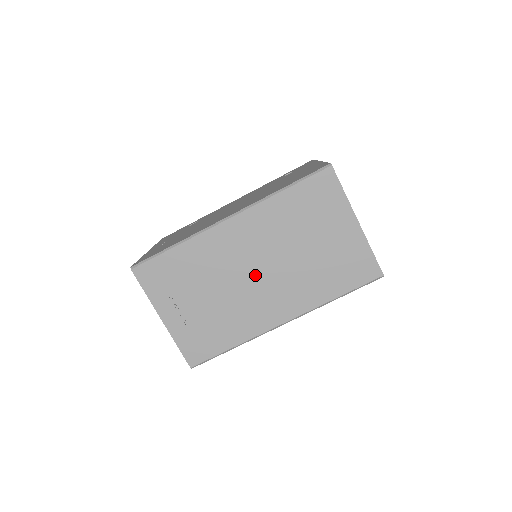
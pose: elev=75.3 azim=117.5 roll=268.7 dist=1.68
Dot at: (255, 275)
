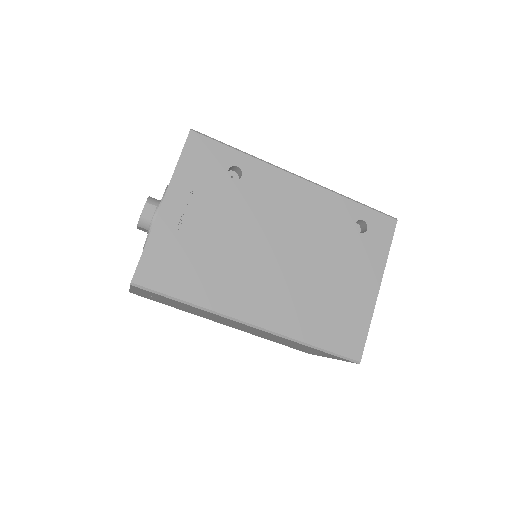
Dot at: (232, 324)
